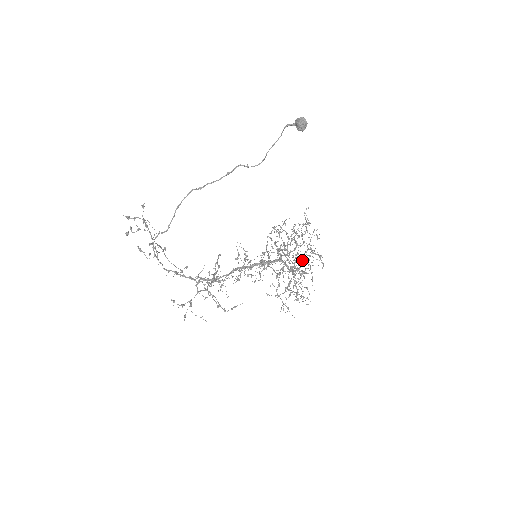
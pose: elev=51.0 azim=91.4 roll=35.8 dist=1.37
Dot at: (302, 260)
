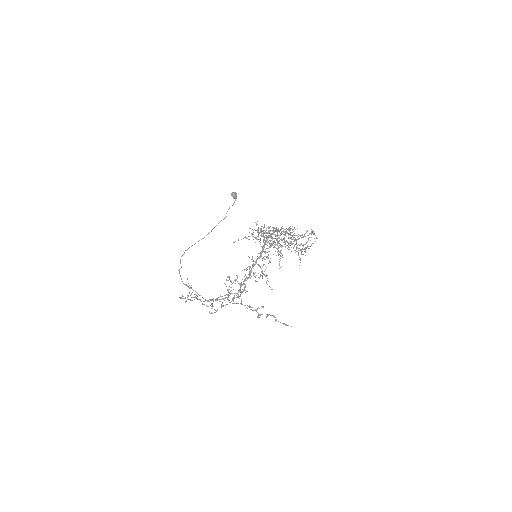
Dot at: (280, 230)
